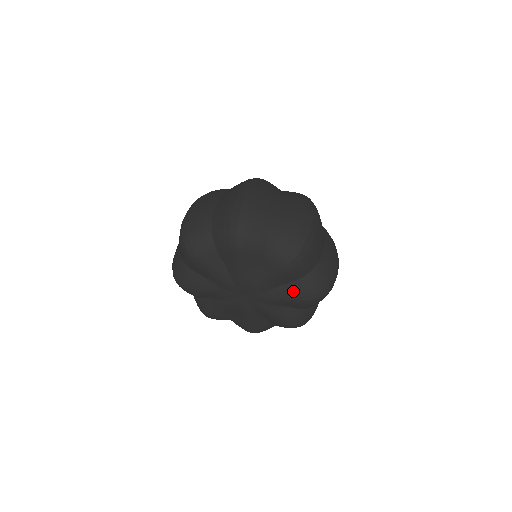
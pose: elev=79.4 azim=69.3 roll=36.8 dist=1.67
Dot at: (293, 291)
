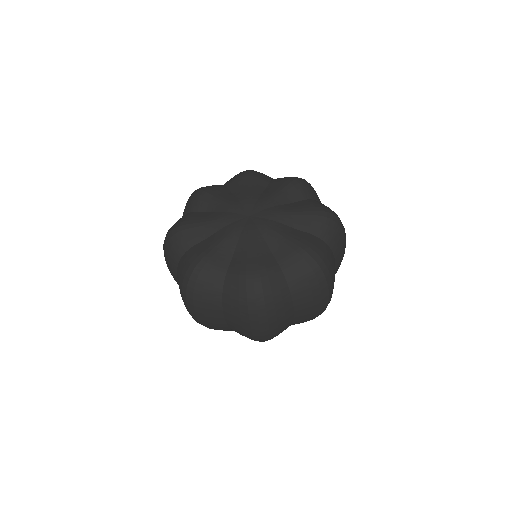
Dot at: (300, 237)
